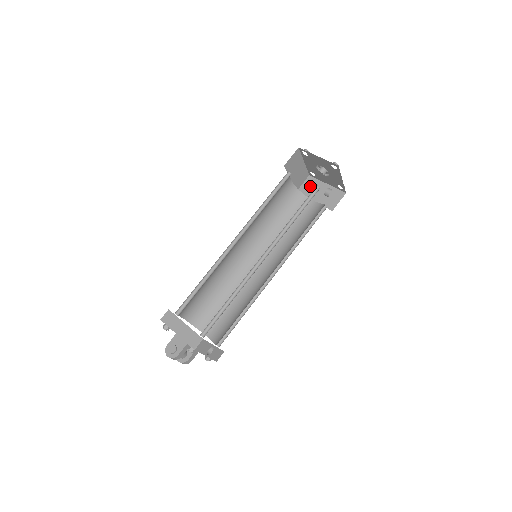
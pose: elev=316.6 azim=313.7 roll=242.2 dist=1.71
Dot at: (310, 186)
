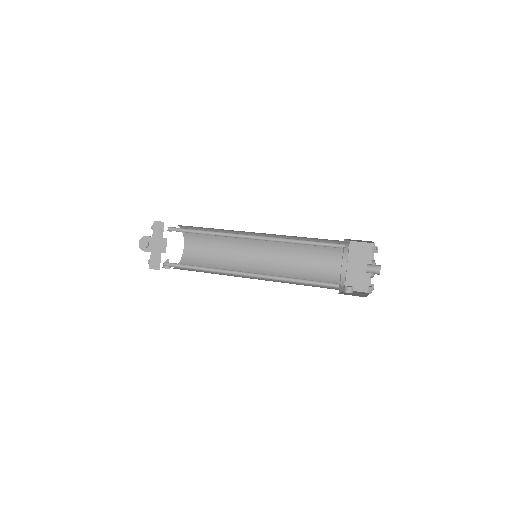
Dot at: (363, 252)
